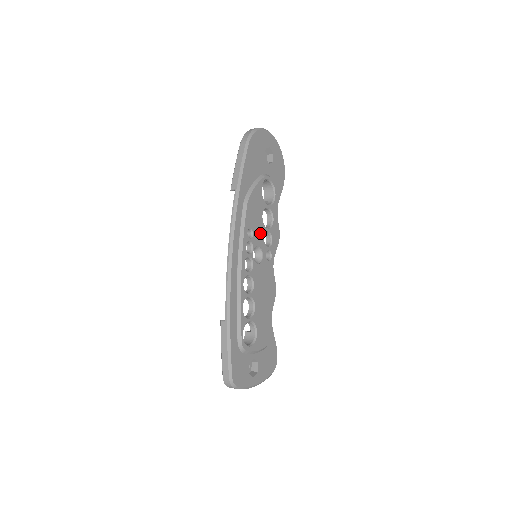
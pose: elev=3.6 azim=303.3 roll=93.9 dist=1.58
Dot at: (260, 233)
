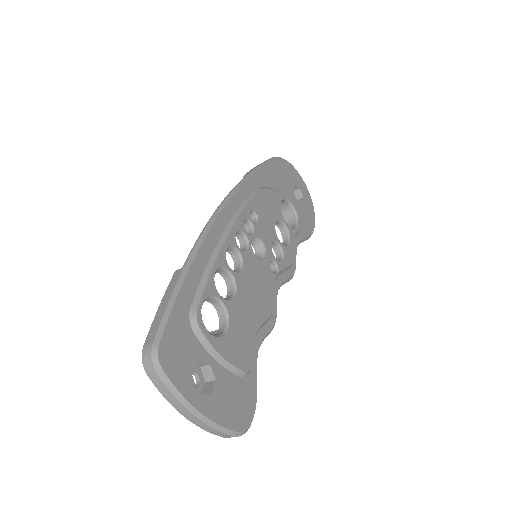
Dot at: (268, 233)
